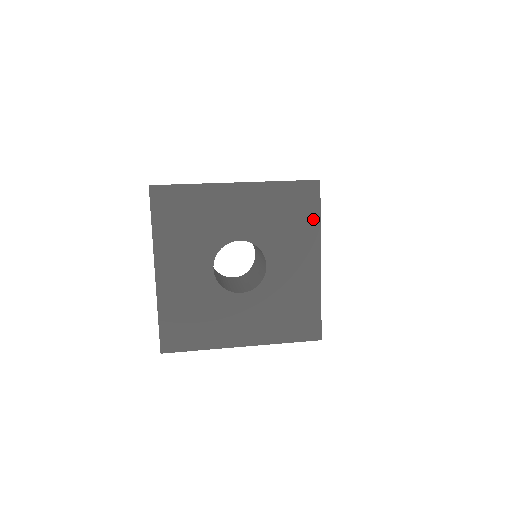
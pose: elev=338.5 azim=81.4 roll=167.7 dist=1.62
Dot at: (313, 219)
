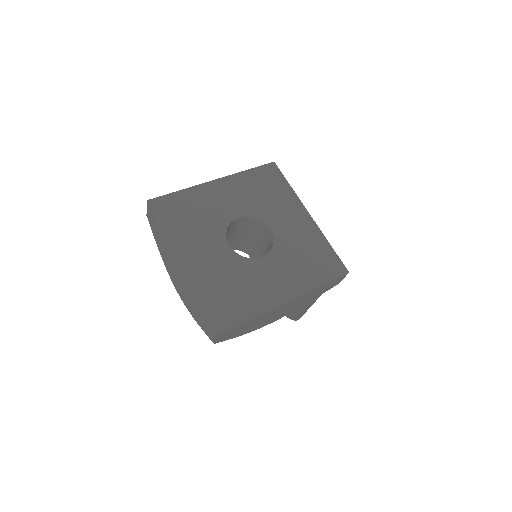
Dot at: (285, 187)
